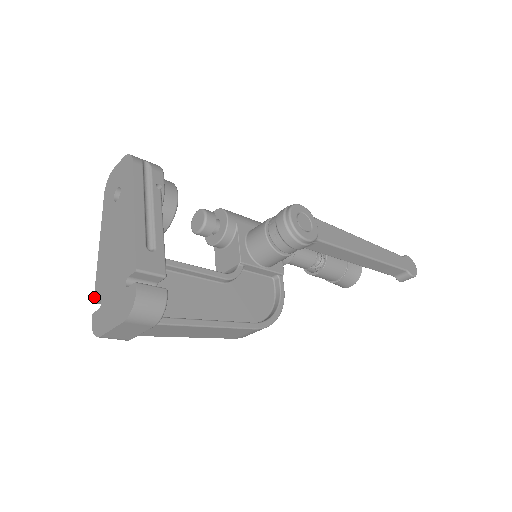
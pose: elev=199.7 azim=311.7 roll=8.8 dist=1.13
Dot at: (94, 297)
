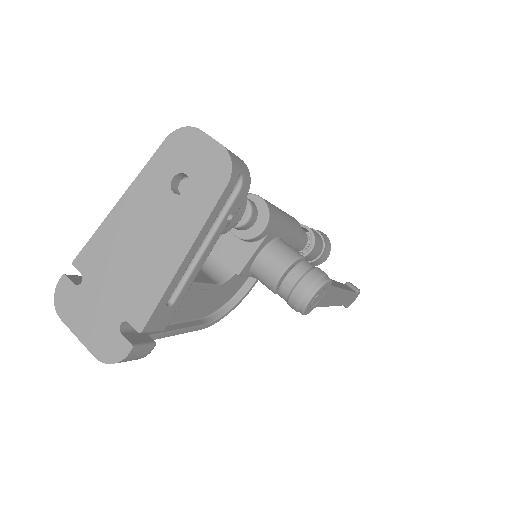
Dot at: (76, 259)
